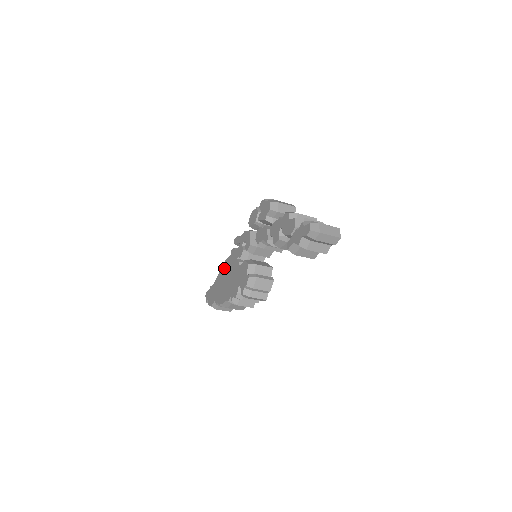
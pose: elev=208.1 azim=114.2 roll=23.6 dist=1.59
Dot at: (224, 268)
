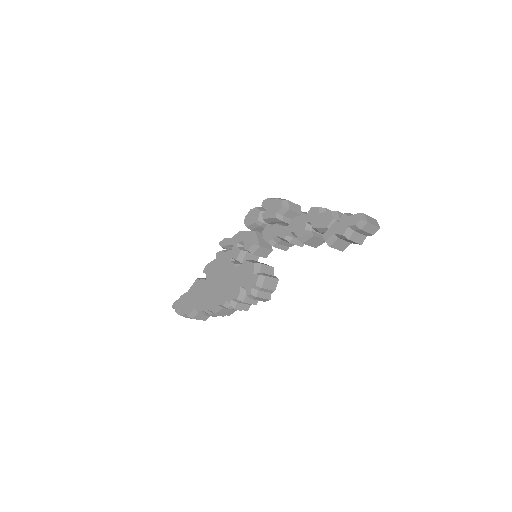
Dot at: (206, 273)
